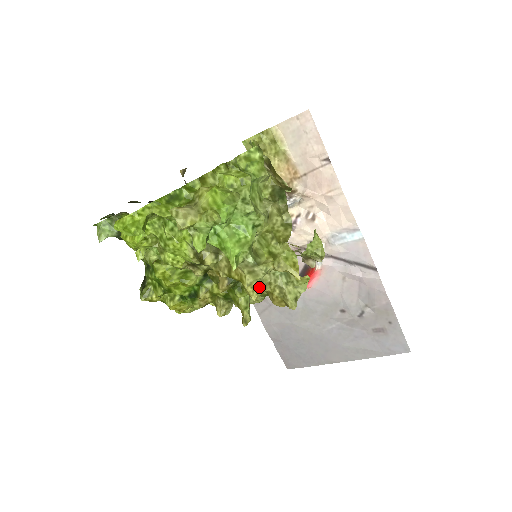
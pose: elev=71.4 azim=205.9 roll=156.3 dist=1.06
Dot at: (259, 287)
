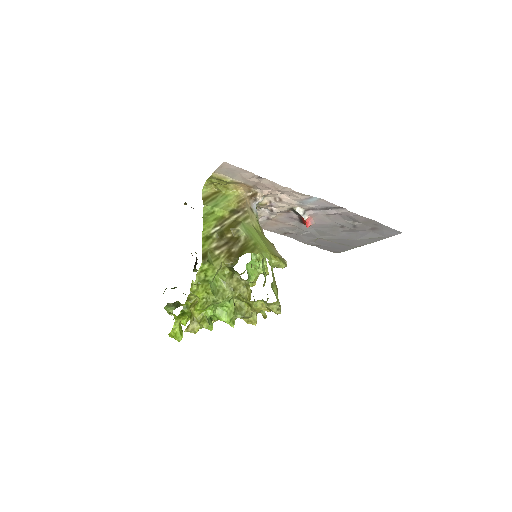
Dot at: (254, 319)
